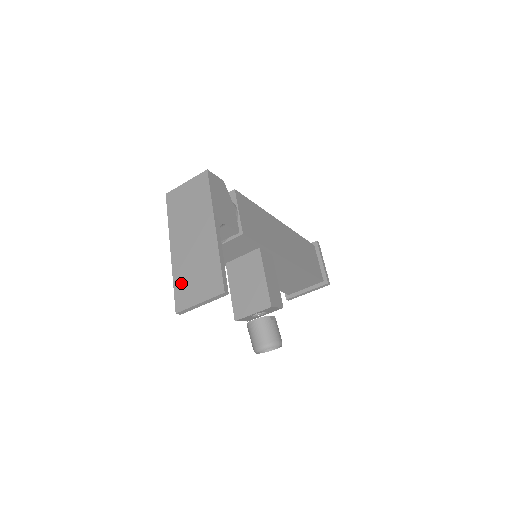
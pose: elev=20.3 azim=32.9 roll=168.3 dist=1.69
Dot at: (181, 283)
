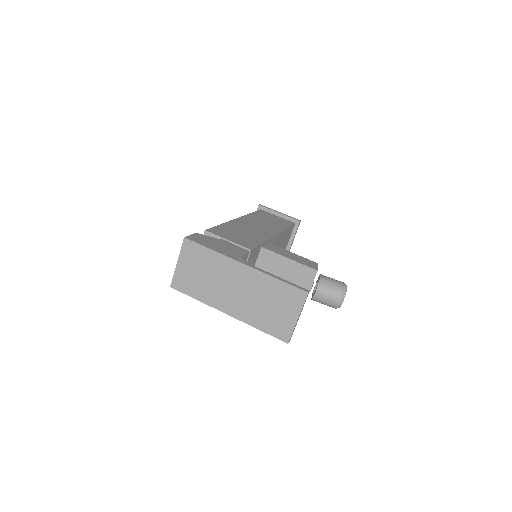
Dot at: (266, 323)
